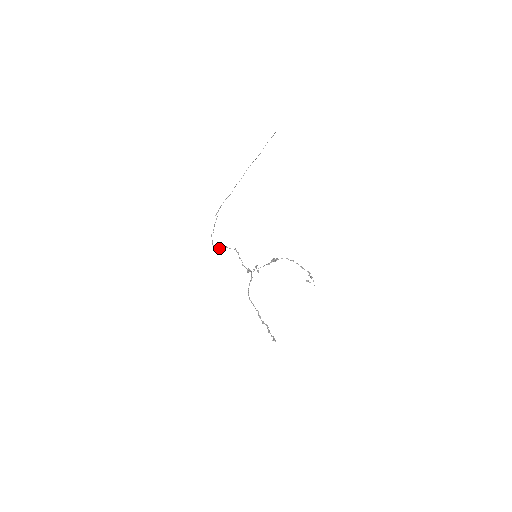
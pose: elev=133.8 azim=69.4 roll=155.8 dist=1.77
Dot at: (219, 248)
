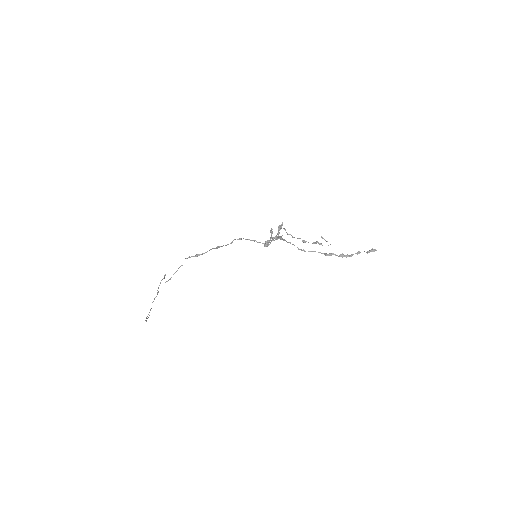
Dot at: occluded
